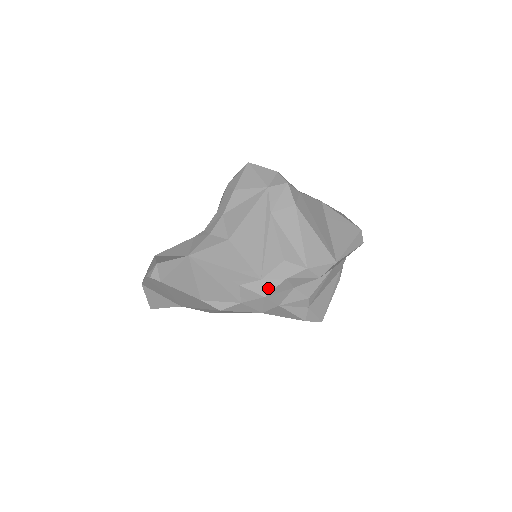
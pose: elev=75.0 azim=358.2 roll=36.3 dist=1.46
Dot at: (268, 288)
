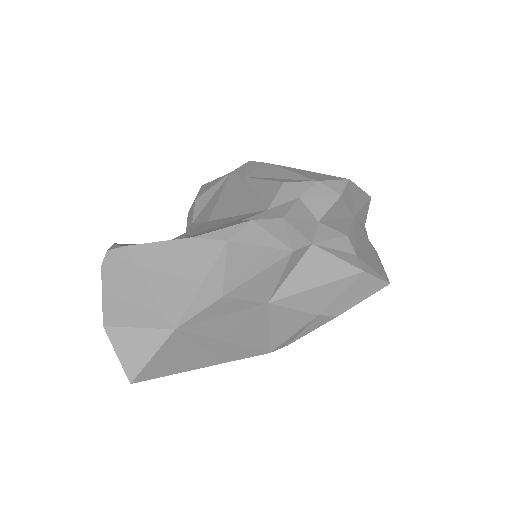
Dot at: (282, 211)
